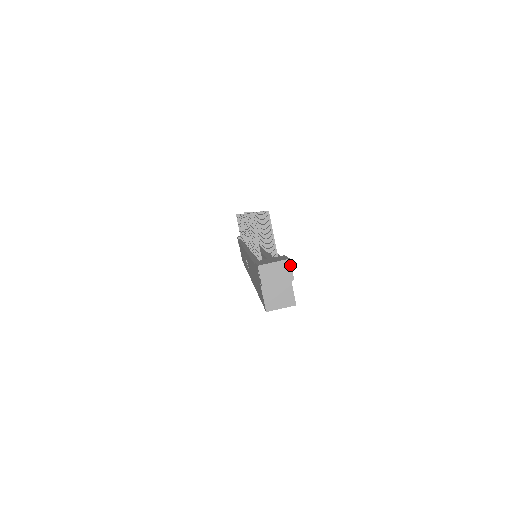
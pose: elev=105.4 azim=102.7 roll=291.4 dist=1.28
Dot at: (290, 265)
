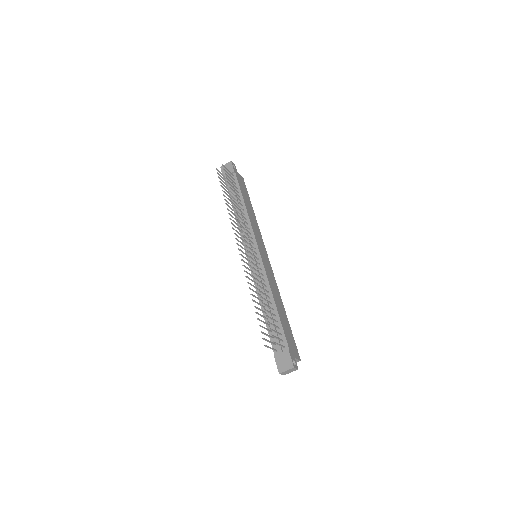
Dot at: (295, 368)
